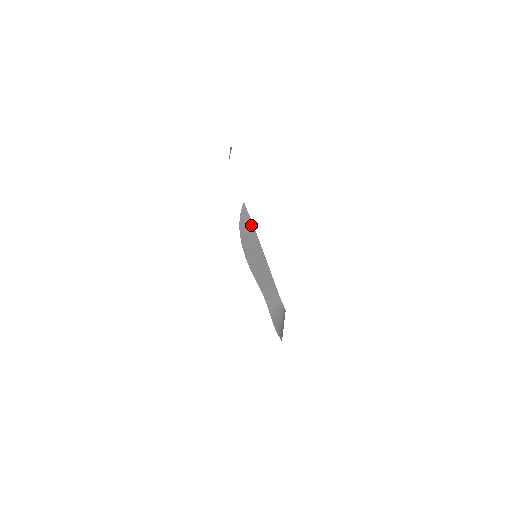
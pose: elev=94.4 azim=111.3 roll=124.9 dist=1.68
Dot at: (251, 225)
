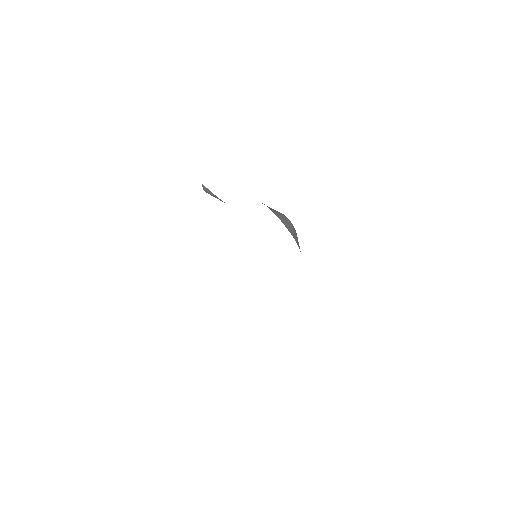
Dot at: occluded
